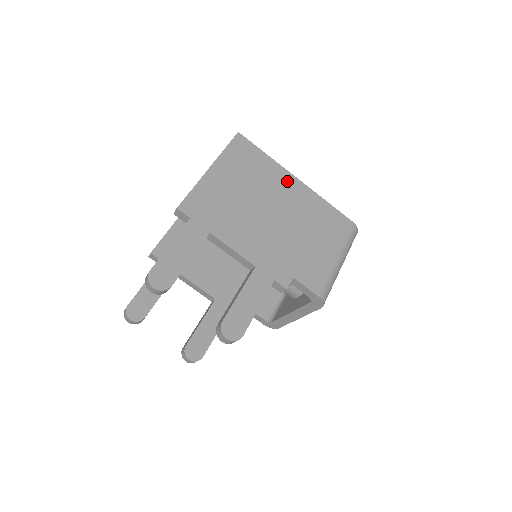
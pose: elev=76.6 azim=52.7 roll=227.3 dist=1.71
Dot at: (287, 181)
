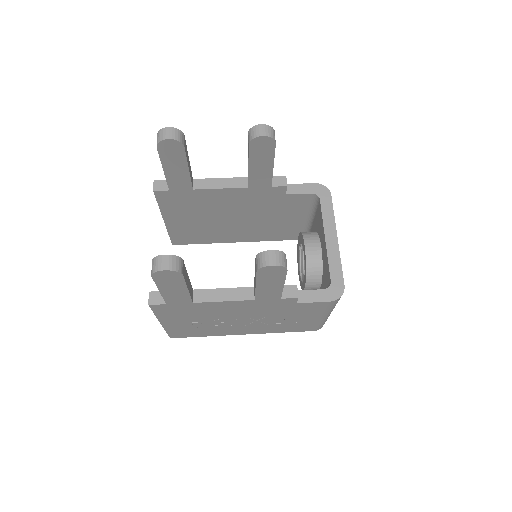
Dot at: occluded
